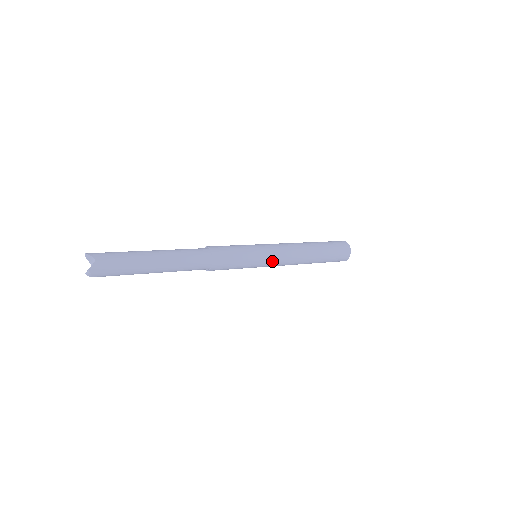
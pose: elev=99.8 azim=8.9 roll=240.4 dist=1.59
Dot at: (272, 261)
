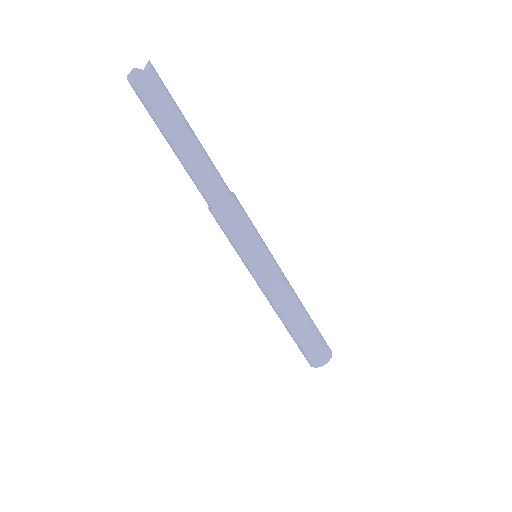
Dot at: (262, 275)
